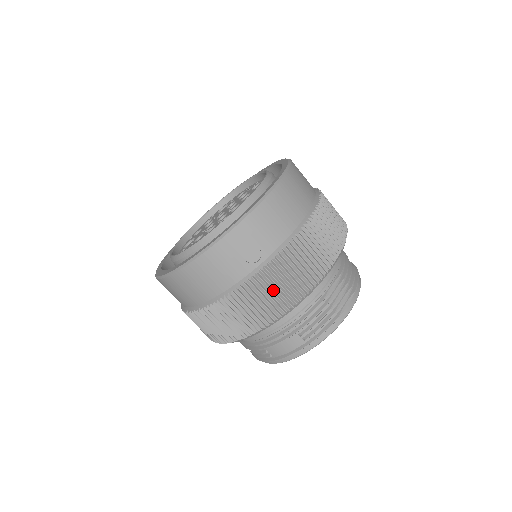
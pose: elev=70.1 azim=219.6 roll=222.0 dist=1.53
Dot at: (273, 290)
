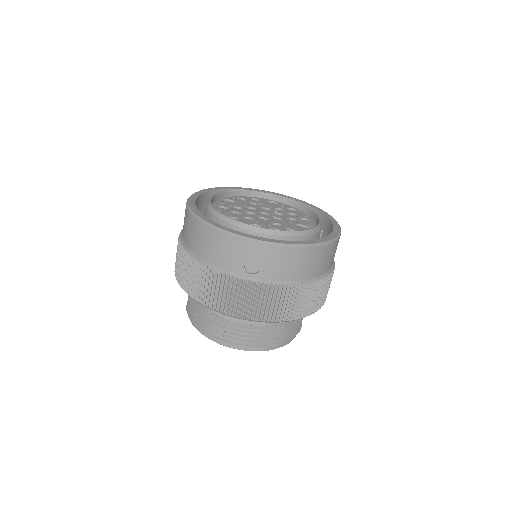
Dot at: (239, 297)
